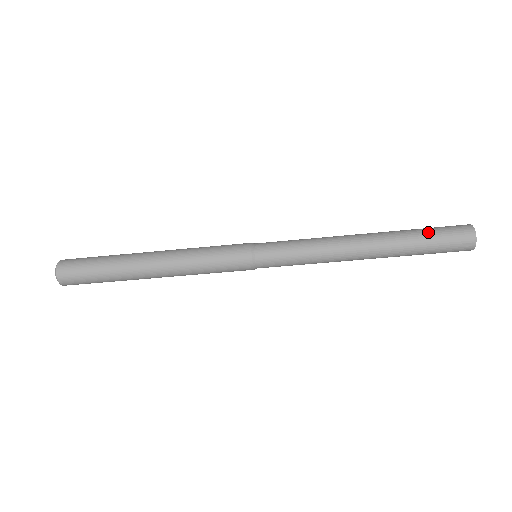
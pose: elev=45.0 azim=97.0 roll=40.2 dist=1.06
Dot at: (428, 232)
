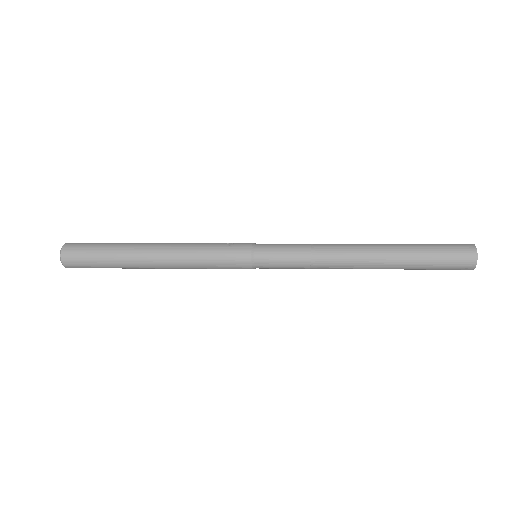
Dot at: (430, 256)
